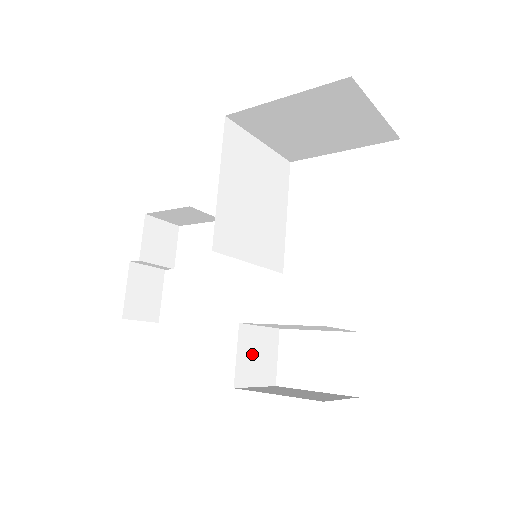
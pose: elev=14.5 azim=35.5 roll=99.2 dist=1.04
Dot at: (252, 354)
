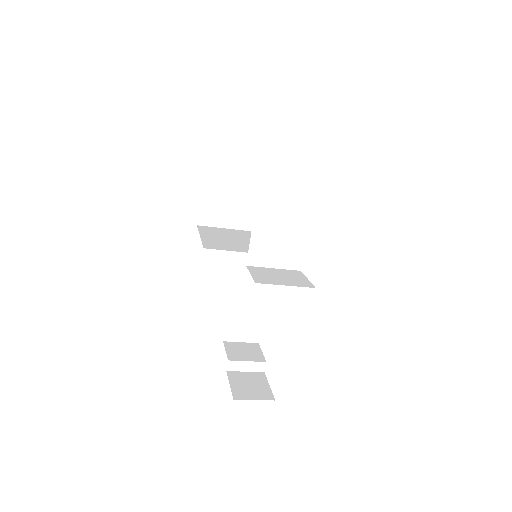
Dot at: (271, 276)
